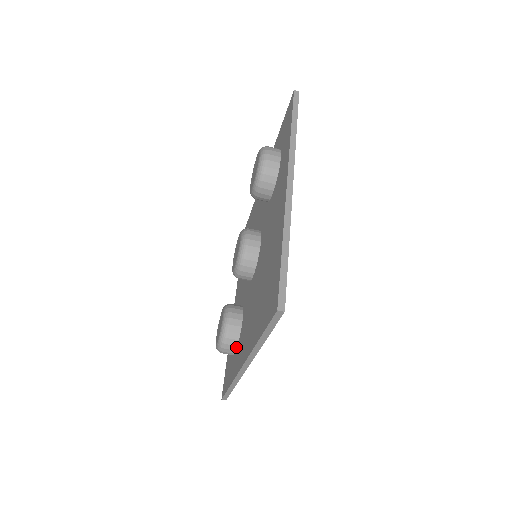
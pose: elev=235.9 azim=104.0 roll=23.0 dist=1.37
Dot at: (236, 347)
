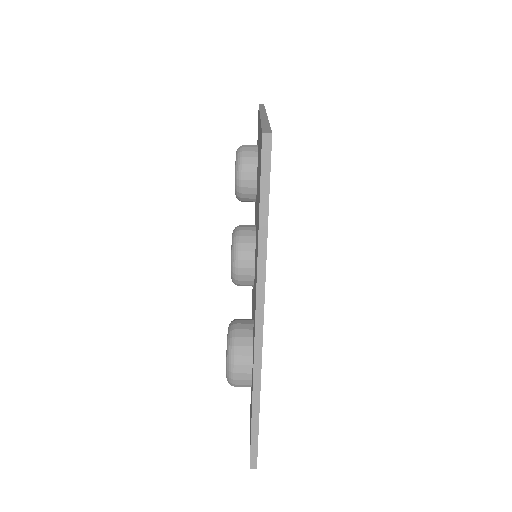
Dot at: (251, 358)
